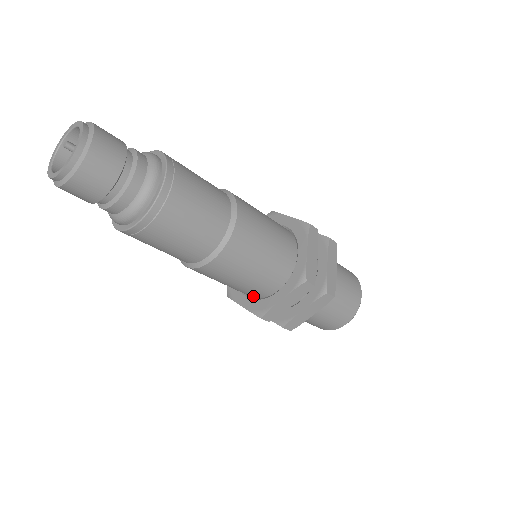
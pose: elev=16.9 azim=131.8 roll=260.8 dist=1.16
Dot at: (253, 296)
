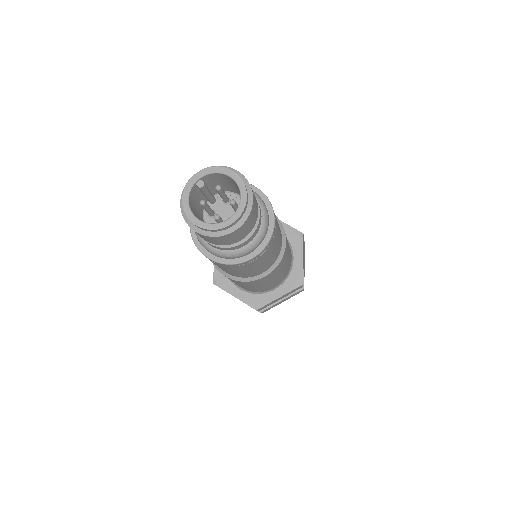
Dot at: (250, 290)
